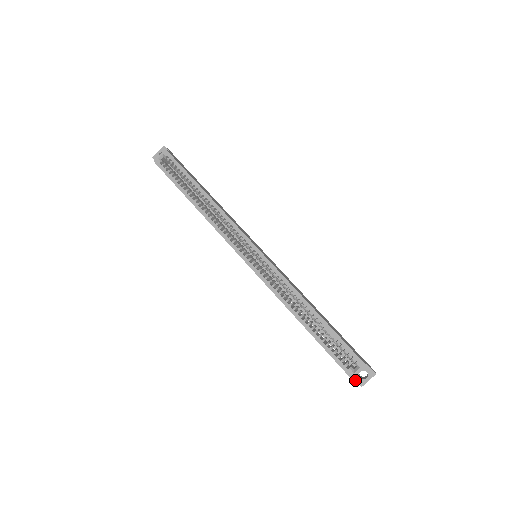
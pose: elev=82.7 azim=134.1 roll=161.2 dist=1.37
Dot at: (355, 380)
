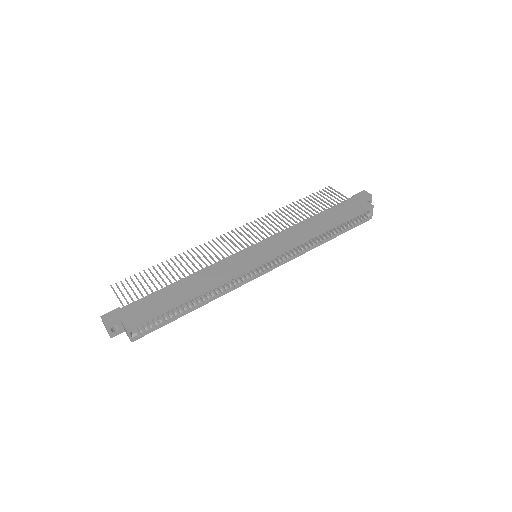
Dot at: occluded
